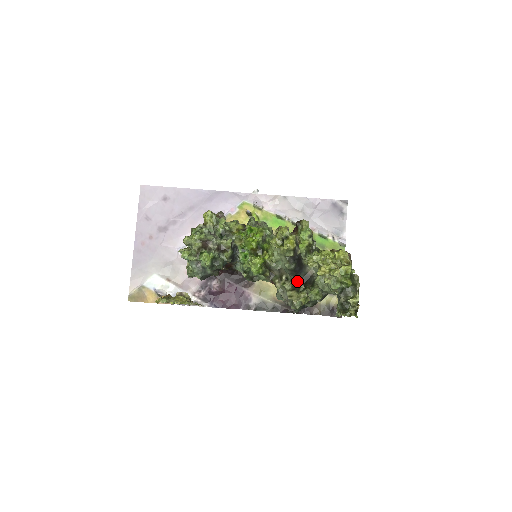
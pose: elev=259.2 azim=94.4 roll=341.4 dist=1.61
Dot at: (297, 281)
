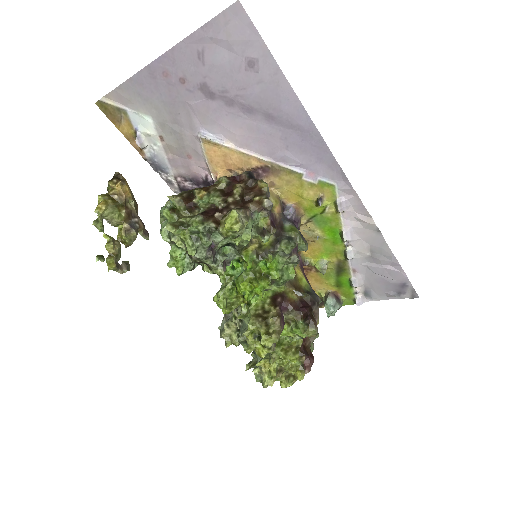
Dot at: occluded
